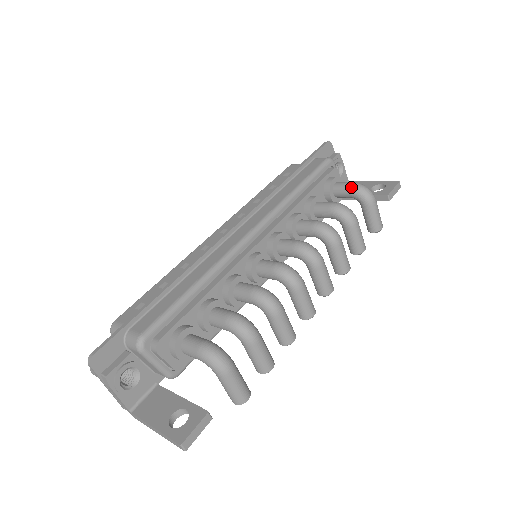
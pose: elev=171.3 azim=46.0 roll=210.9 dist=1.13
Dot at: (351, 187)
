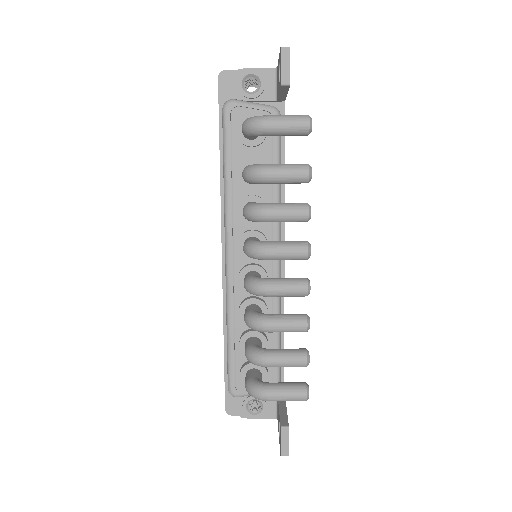
Dot at: occluded
